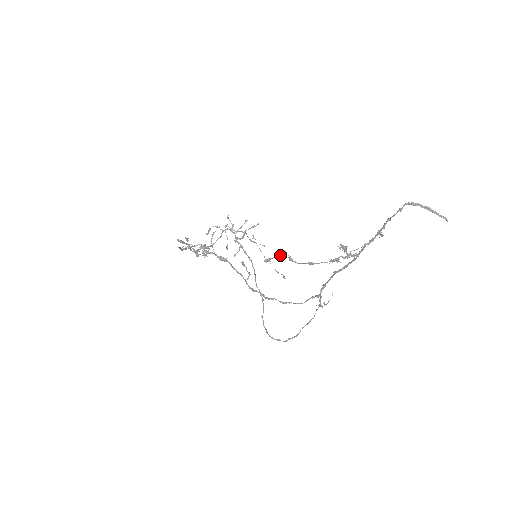
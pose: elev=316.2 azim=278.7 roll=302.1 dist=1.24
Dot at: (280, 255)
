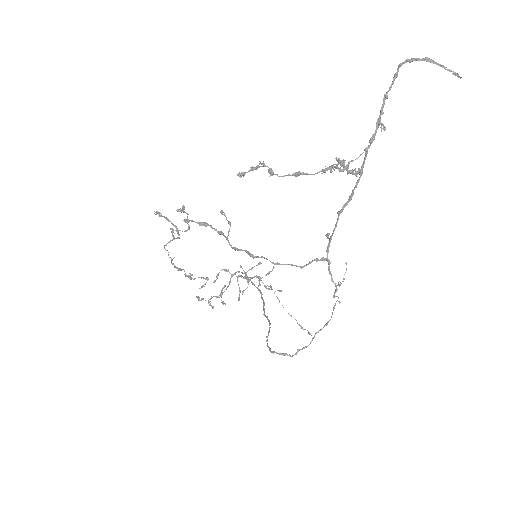
Dot at: (257, 167)
